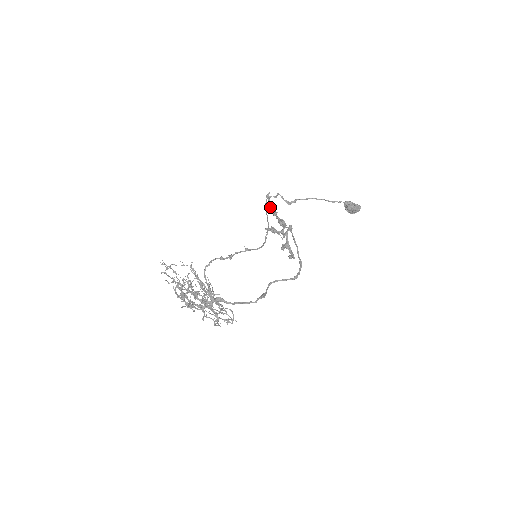
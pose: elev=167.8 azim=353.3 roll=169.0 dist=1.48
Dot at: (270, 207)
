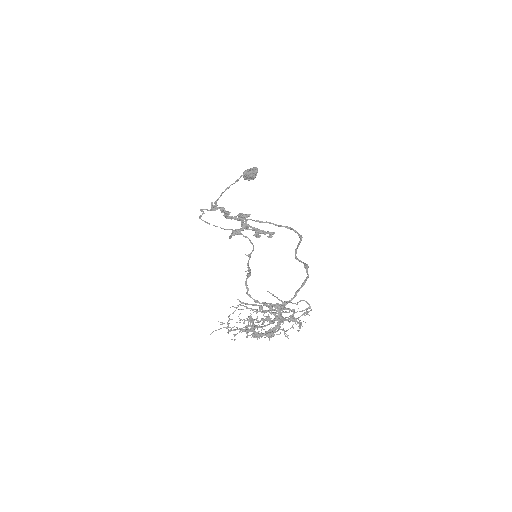
Dot at: (225, 211)
